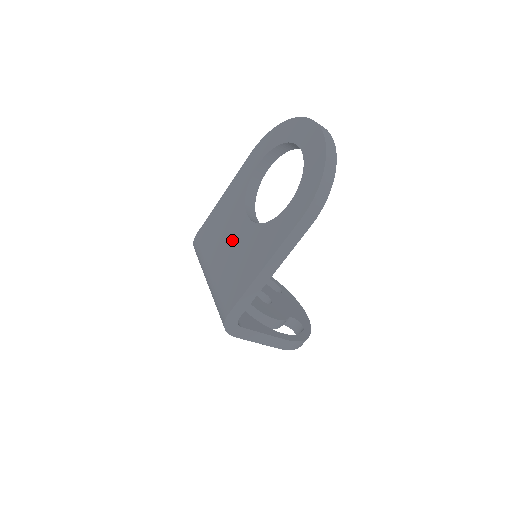
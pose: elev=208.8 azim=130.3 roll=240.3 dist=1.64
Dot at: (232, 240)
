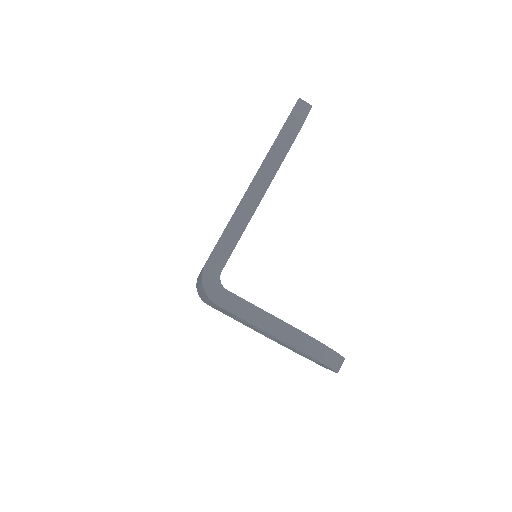
Dot at: occluded
